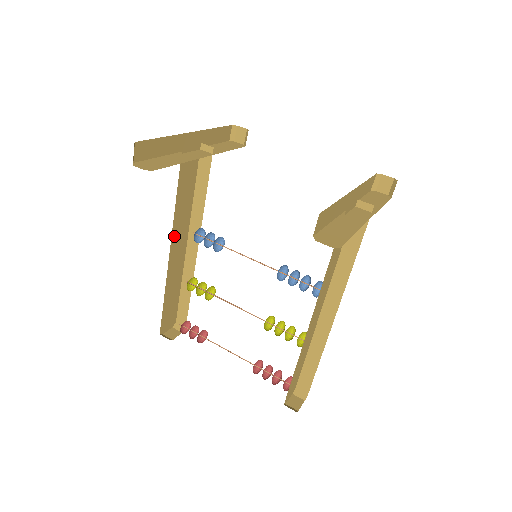
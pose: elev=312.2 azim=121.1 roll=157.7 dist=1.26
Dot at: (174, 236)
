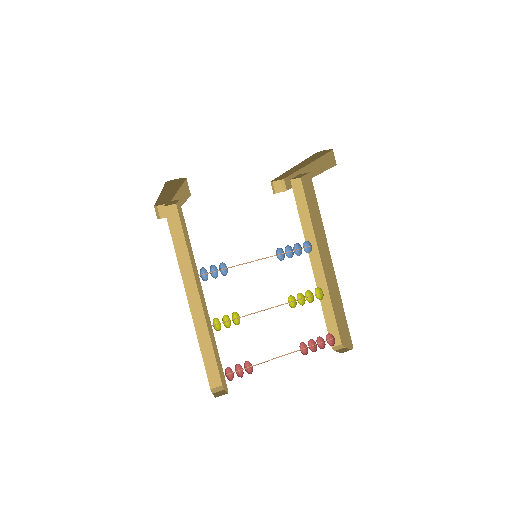
Dot at: occluded
